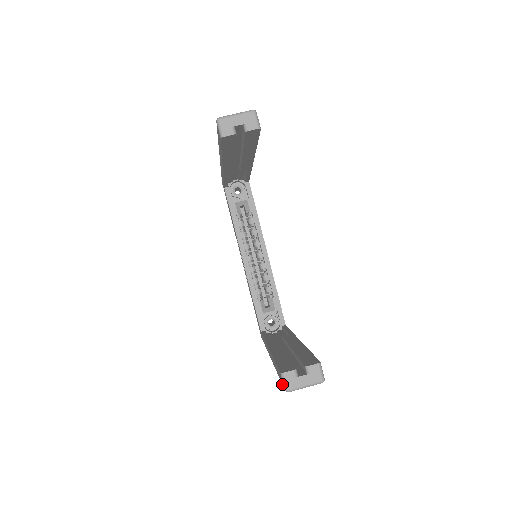
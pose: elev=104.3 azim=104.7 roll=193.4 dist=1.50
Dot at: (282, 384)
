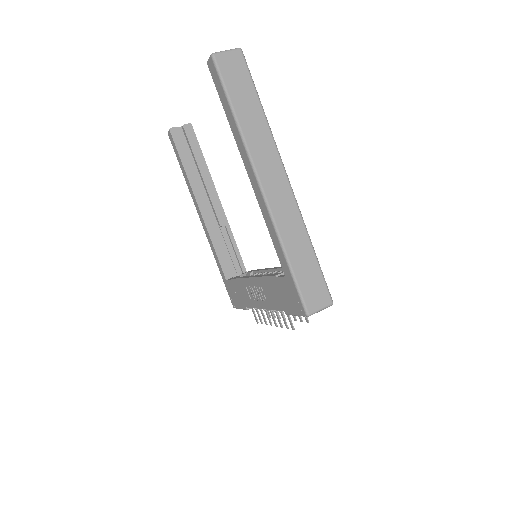
Dot at: (215, 70)
